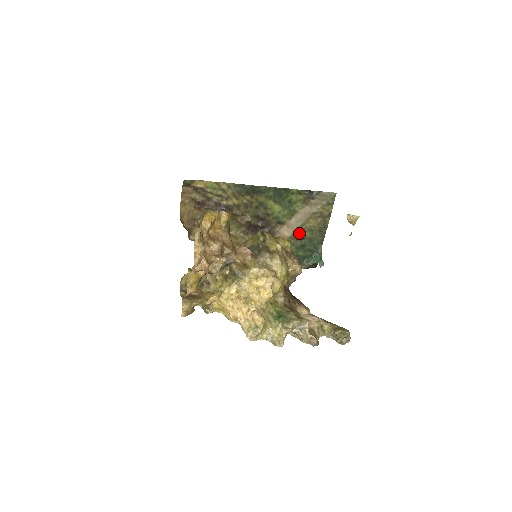
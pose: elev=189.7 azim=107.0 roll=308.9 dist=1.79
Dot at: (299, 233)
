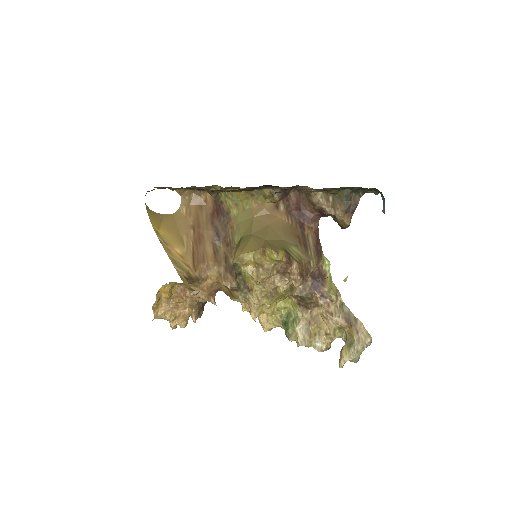
Dot at: (326, 189)
